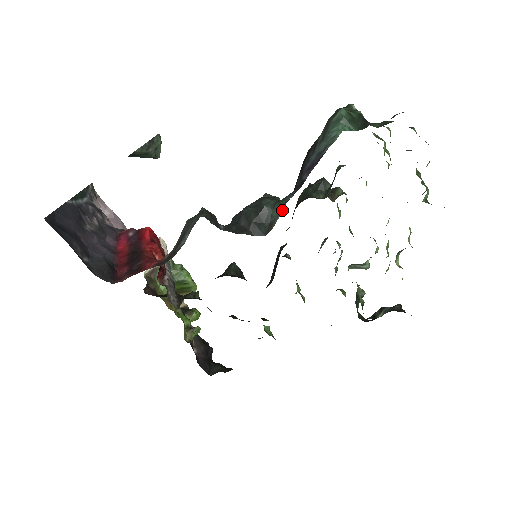
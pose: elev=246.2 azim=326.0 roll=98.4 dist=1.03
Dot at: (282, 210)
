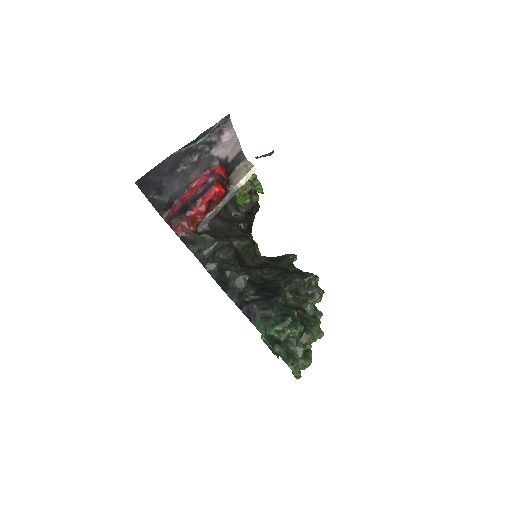
Dot at: (230, 297)
